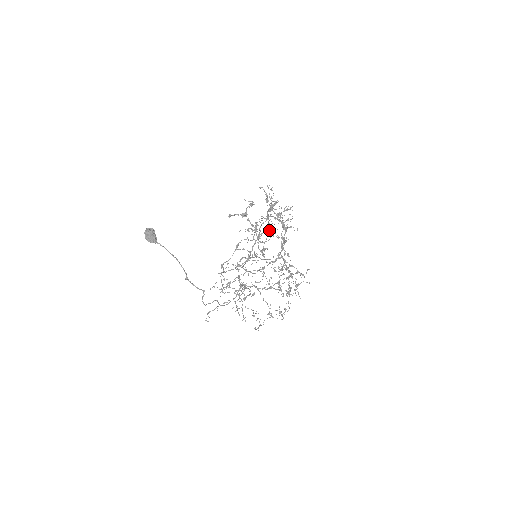
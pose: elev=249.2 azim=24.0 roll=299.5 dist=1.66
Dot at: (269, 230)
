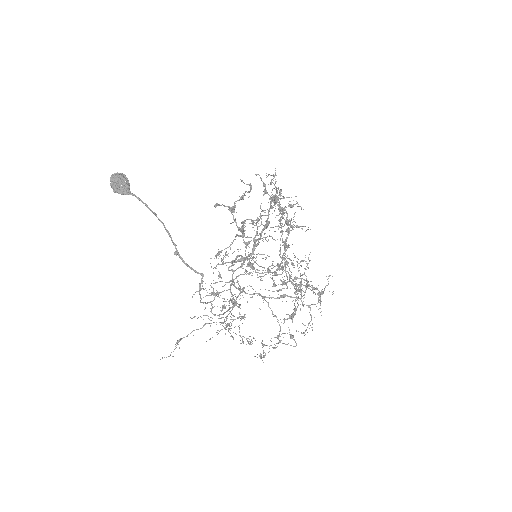
Dot at: (256, 241)
